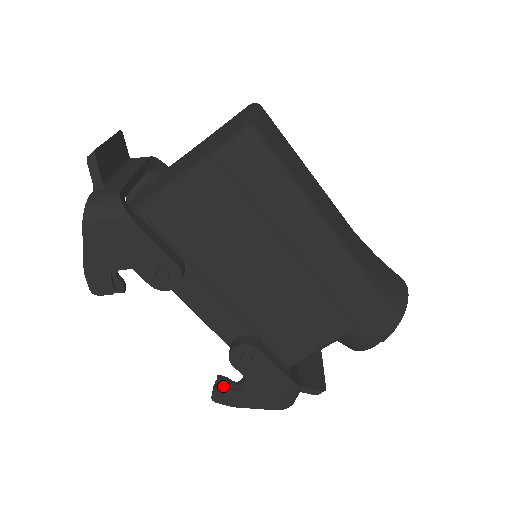
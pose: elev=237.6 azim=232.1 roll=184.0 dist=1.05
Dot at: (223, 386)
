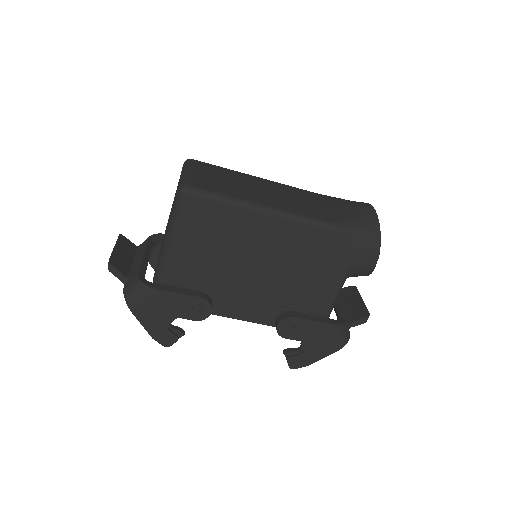
Dot at: (291, 355)
